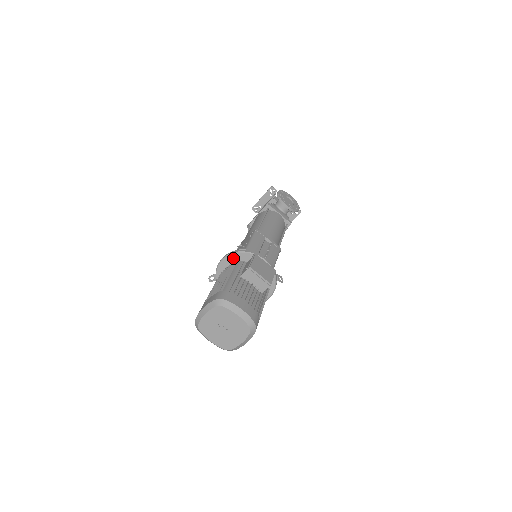
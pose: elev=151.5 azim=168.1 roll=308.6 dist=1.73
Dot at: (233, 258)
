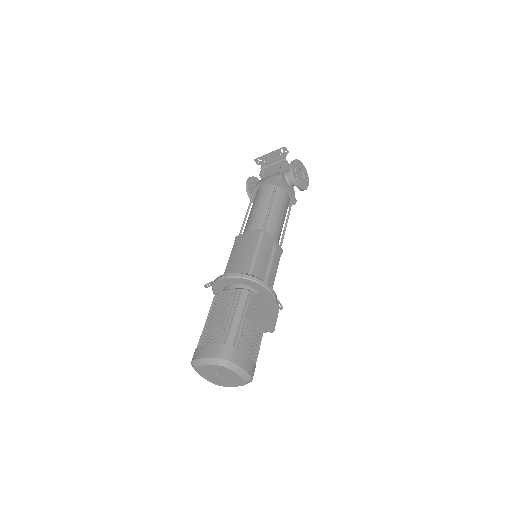
Dot at: (237, 280)
